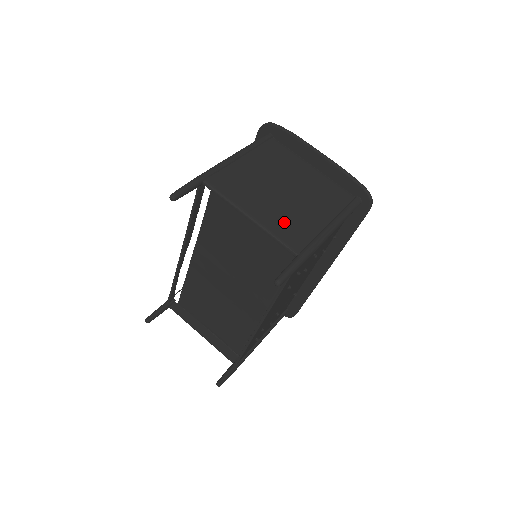
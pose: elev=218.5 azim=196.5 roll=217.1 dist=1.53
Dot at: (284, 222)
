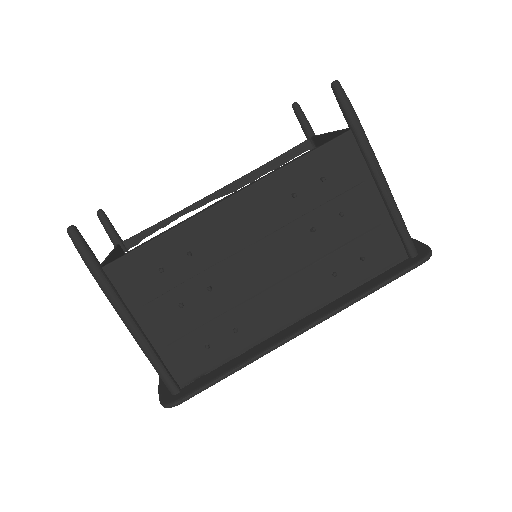
Dot at: occluded
